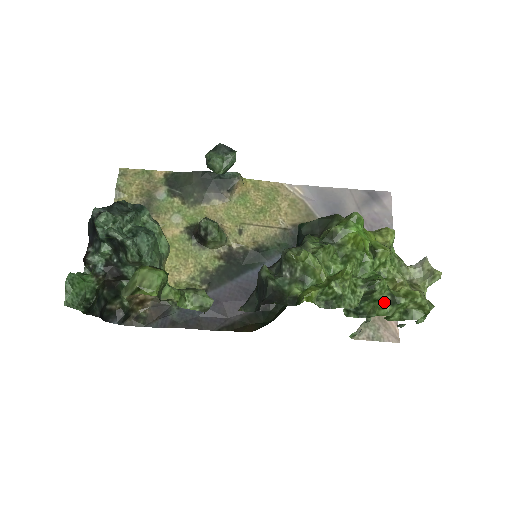
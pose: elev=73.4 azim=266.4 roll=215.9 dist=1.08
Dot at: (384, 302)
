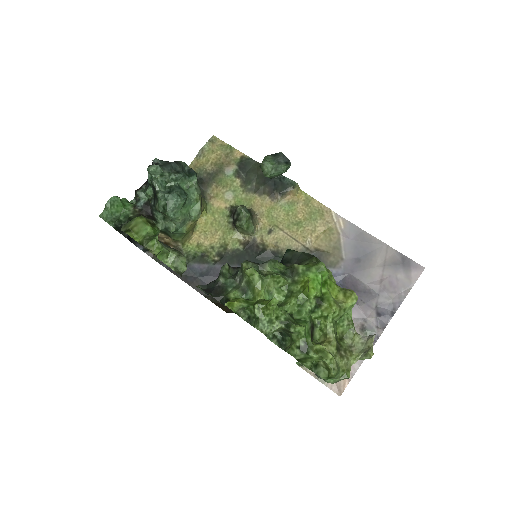
Dot at: (297, 345)
